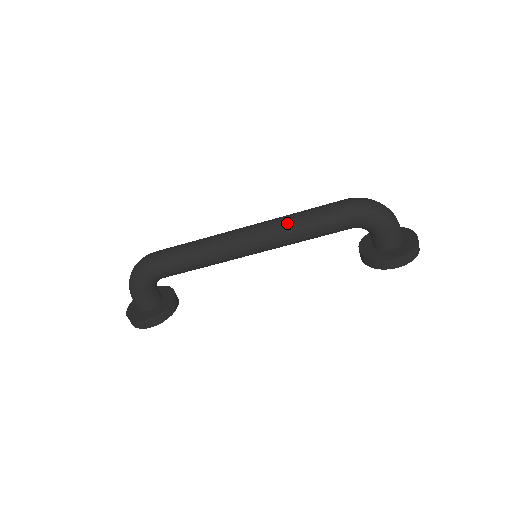
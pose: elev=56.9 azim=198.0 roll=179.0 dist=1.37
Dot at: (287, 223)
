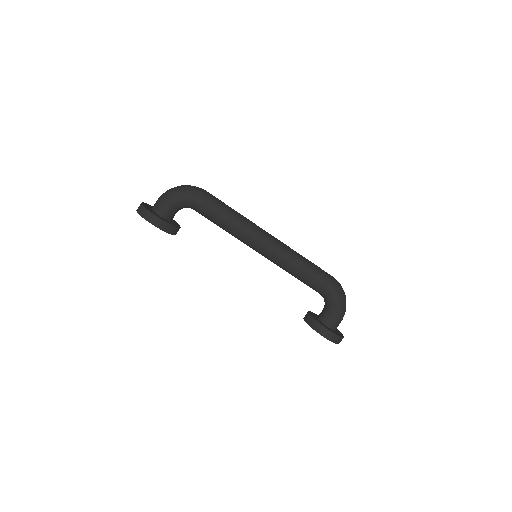
Dot at: (297, 254)
